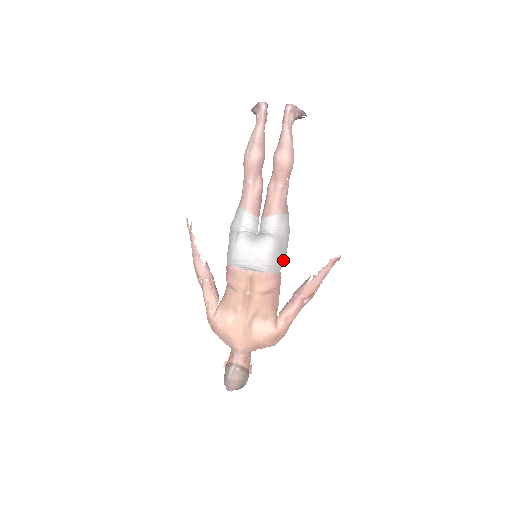
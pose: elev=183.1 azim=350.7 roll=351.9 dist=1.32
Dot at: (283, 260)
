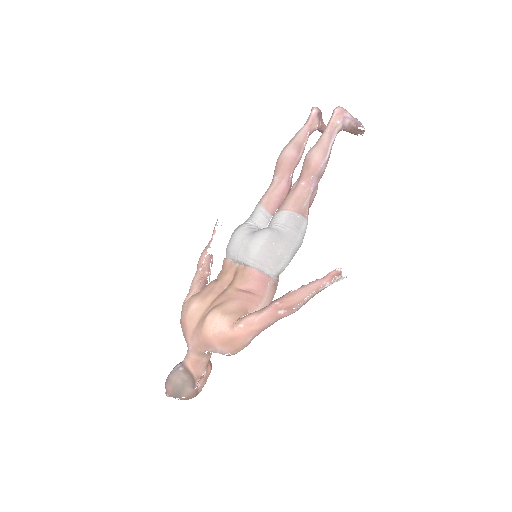
Dot at: (278, 263)
